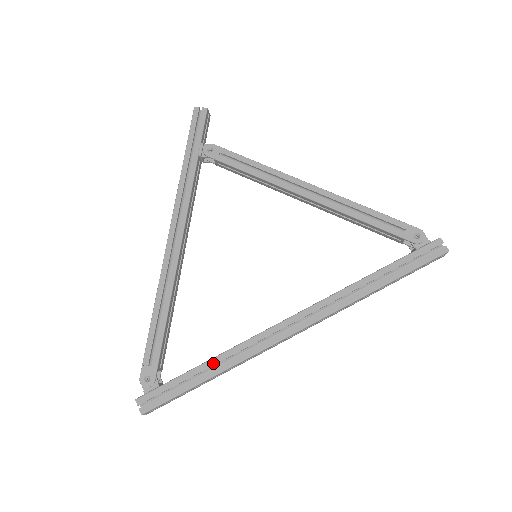
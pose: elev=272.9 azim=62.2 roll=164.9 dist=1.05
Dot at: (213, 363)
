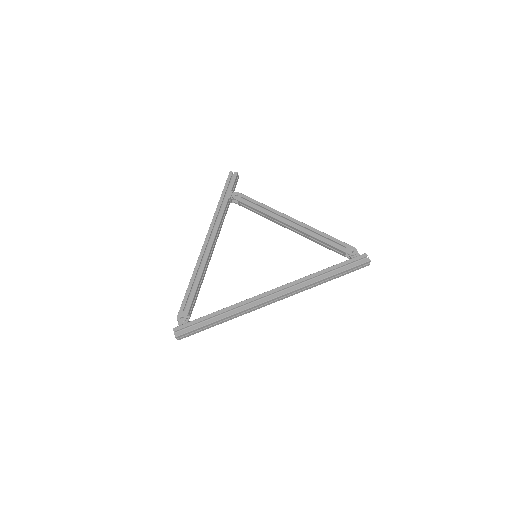
Dot at: (222, 311)
